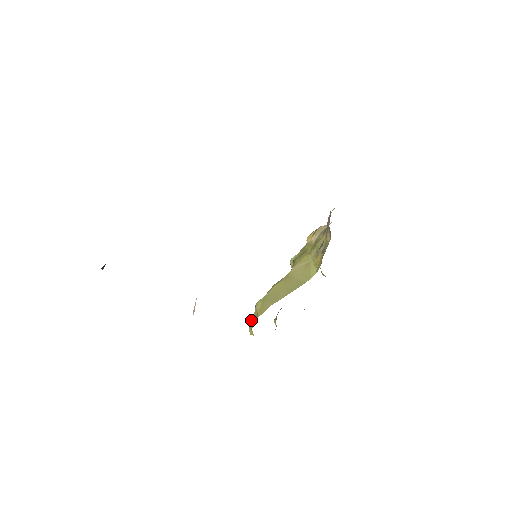
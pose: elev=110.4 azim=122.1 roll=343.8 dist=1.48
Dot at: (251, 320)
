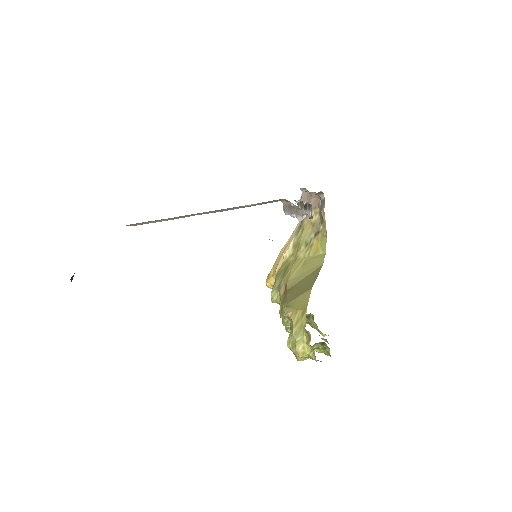
Dot at: (293, 332)
